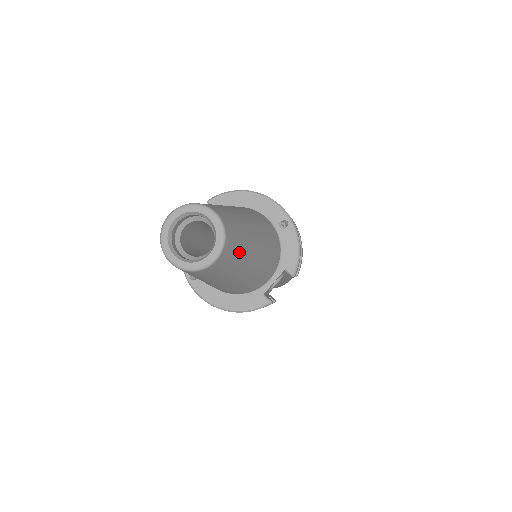
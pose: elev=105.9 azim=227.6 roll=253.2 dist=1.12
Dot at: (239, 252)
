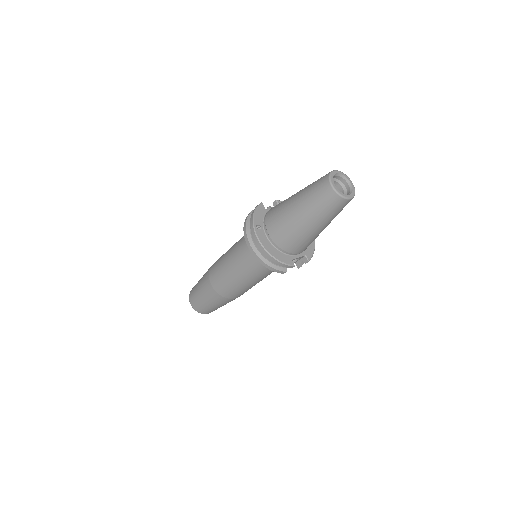
Dot at: occluded
